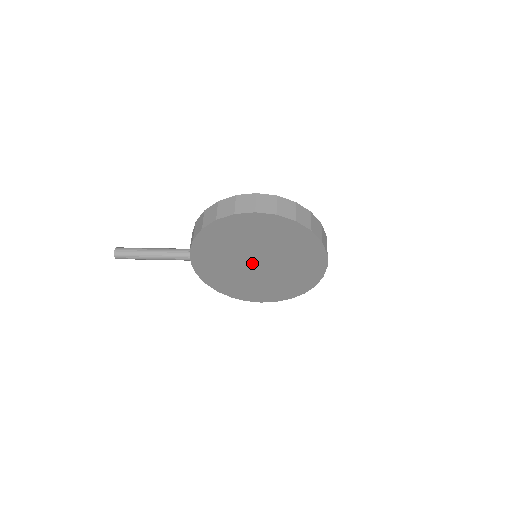
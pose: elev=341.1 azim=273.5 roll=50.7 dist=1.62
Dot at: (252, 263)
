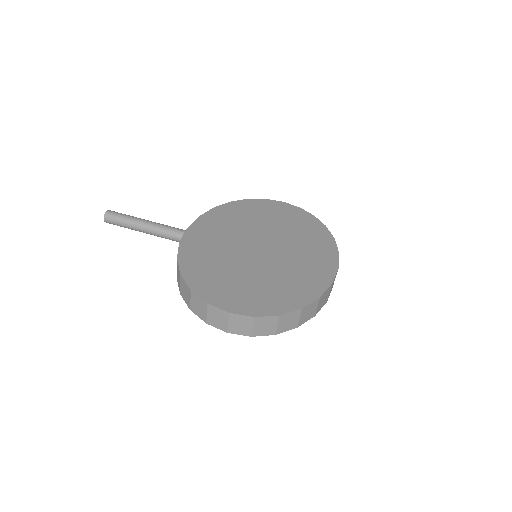
Dot at: occluded
